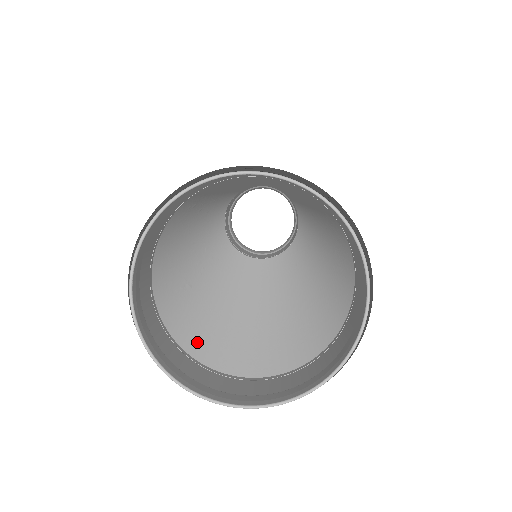
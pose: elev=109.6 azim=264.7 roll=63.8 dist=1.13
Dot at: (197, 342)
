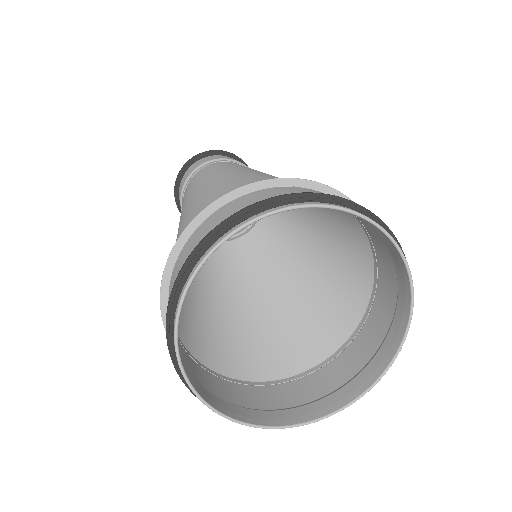
Dot at: (252, 364)
